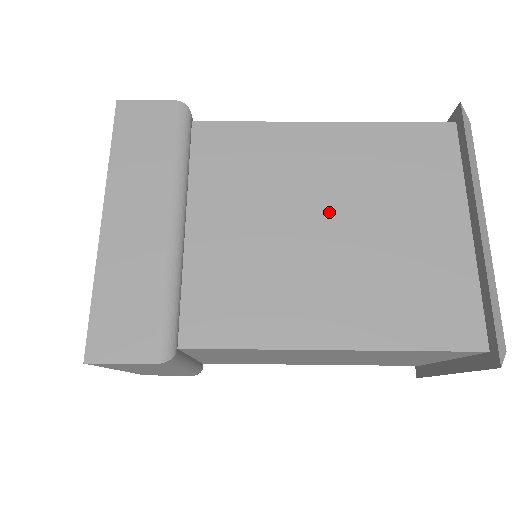
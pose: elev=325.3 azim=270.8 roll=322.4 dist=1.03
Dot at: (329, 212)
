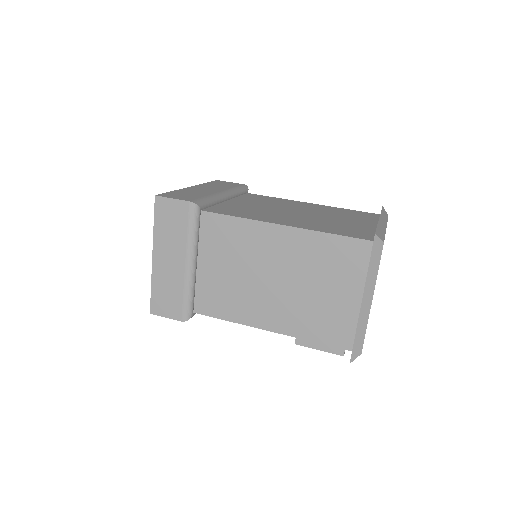
Dot at: (302, 211)
